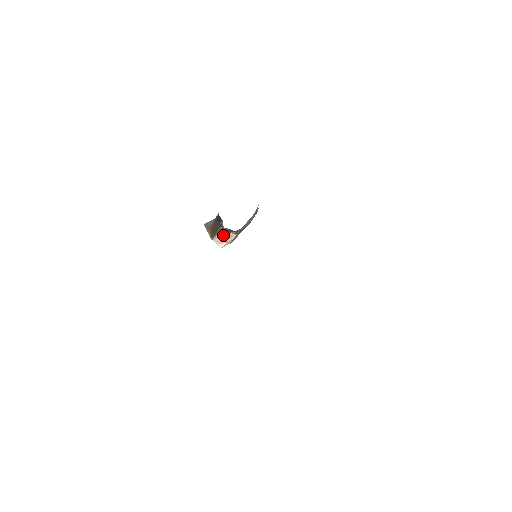
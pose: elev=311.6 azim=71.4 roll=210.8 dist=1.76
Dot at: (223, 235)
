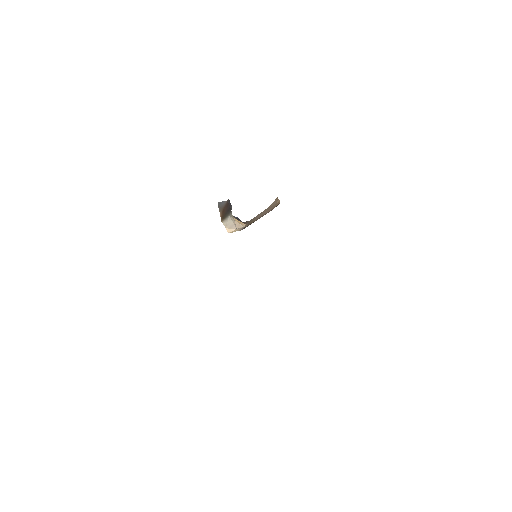
Dot at: (233, 220)
